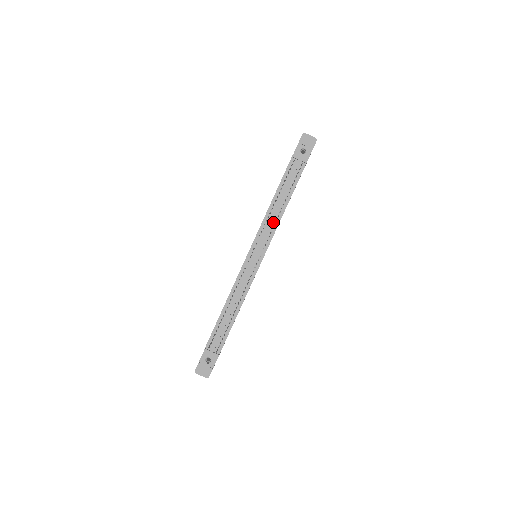
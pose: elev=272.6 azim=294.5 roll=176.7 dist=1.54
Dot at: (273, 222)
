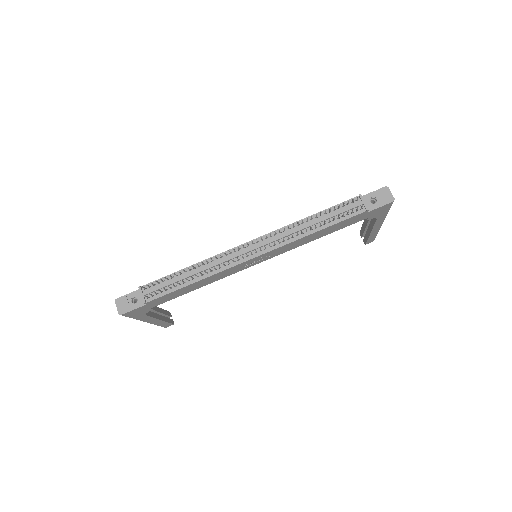
Dot at: (294, 234)
